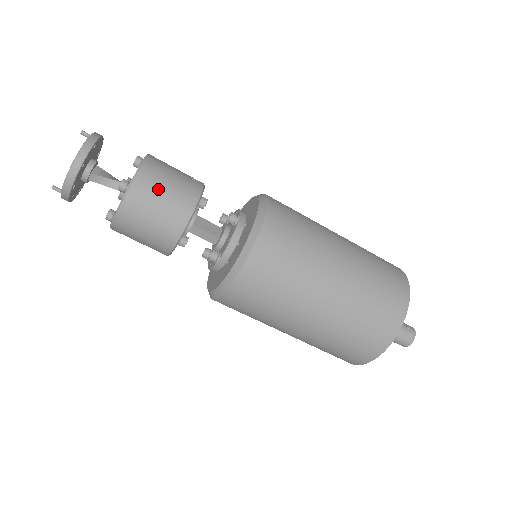
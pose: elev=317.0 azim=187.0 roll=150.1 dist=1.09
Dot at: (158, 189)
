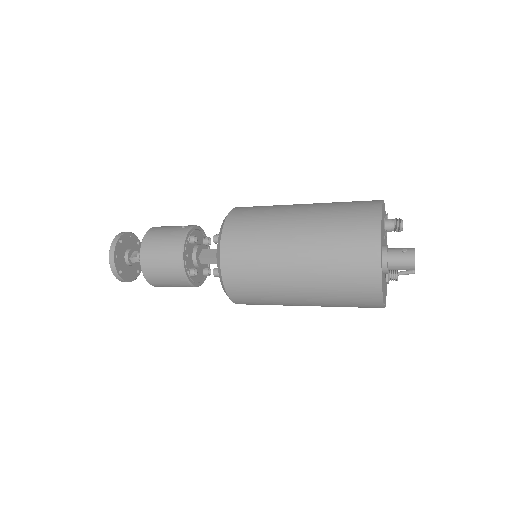
Dot at: (156, 247)
